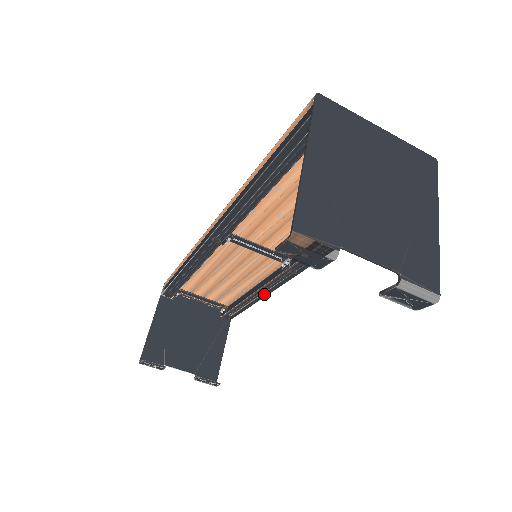
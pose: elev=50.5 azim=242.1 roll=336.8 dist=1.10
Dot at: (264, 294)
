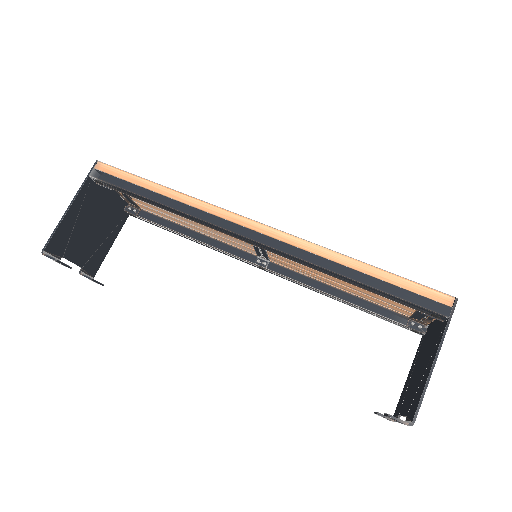
Dot at: (205, 245)
